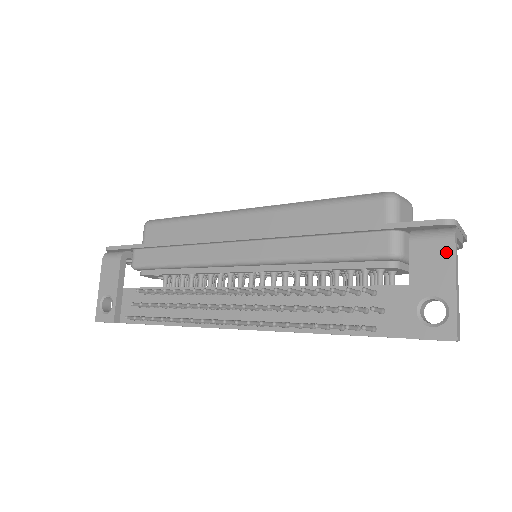
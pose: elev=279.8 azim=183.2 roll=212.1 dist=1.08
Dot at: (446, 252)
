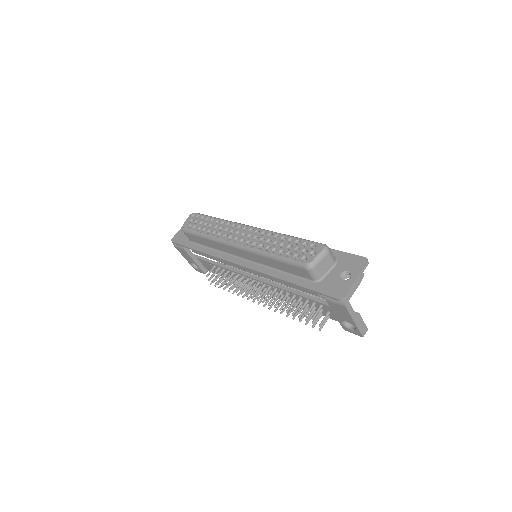
Dot at: (344, 310)
